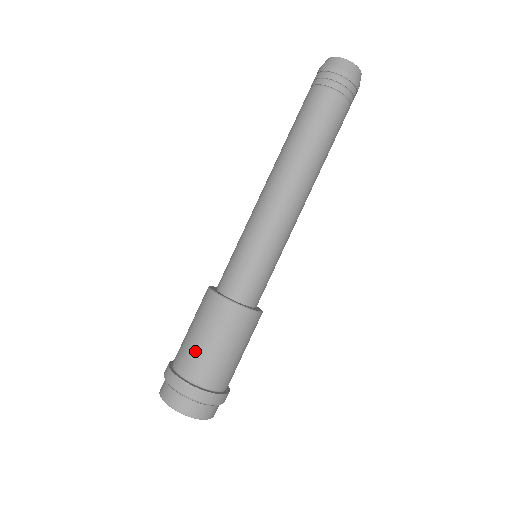
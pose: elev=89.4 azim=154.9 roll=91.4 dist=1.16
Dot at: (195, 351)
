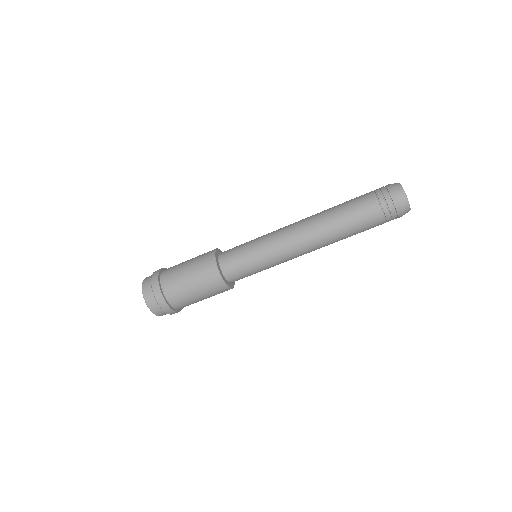
Dot at: (183, 290)
